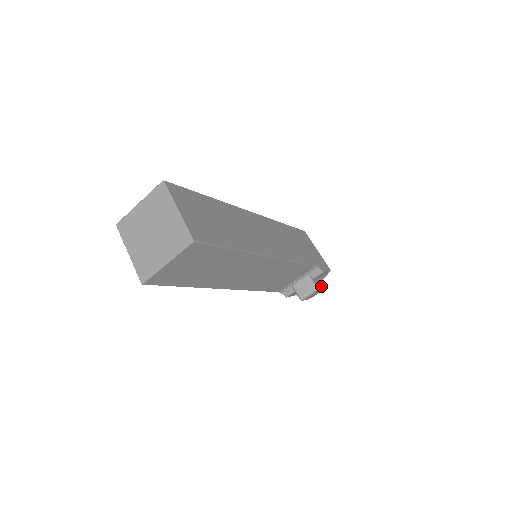
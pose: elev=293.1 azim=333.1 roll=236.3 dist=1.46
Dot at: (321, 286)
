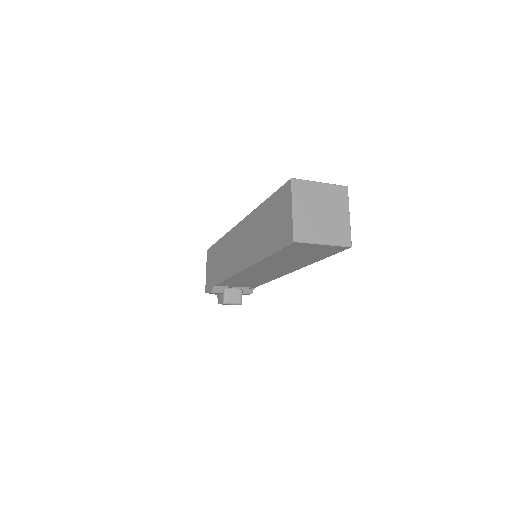
Dot at: occluded
